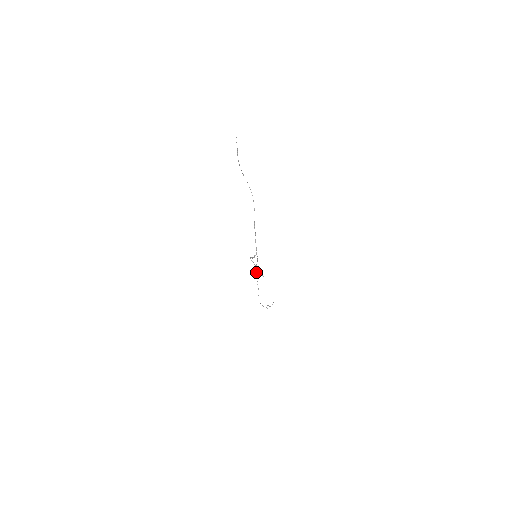
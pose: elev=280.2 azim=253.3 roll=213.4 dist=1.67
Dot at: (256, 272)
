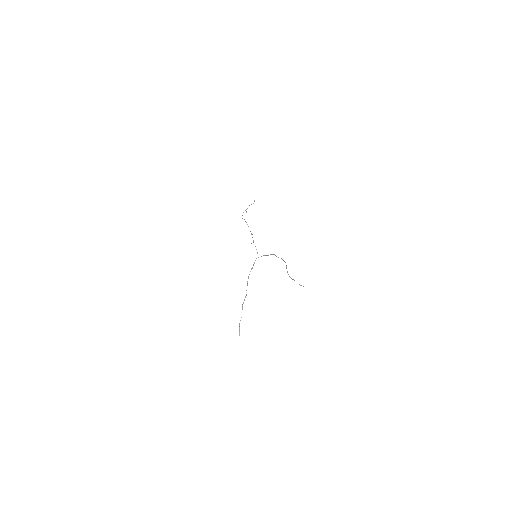
Dot at: (251, 234)
